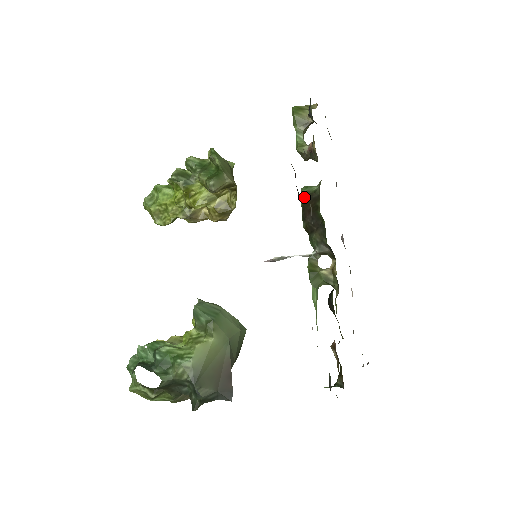
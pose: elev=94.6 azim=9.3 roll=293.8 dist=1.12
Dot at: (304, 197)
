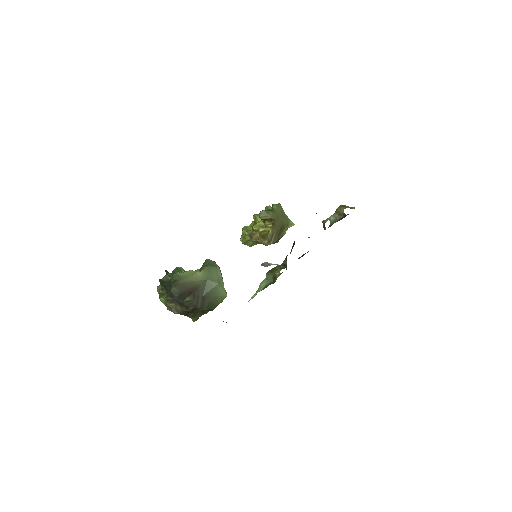
Dot at: occluded
